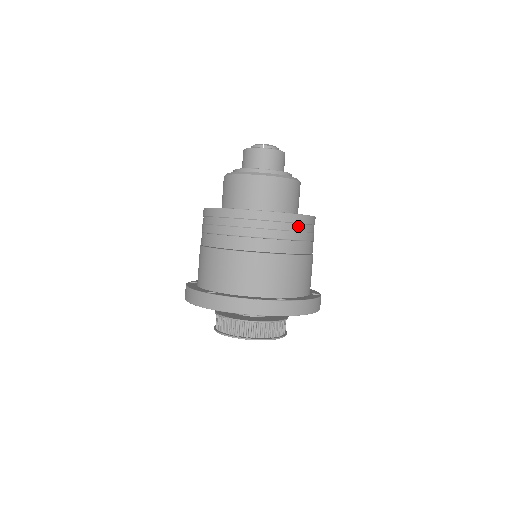
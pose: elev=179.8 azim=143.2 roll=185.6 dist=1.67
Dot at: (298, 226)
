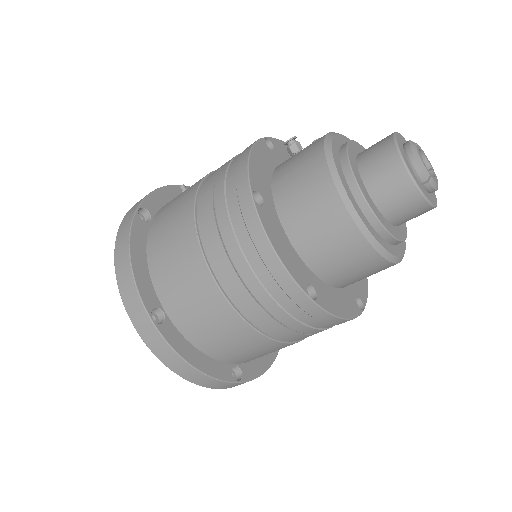
Dot at: occluded
